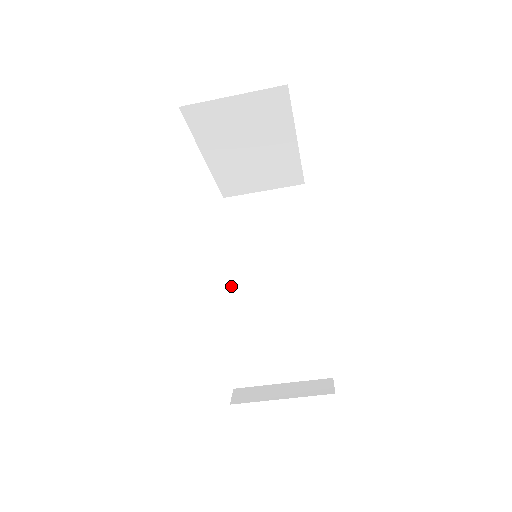
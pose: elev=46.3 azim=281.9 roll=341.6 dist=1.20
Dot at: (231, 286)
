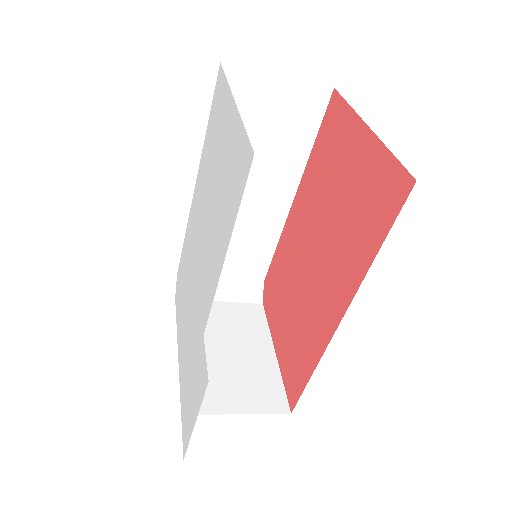
Dot at: occluded
